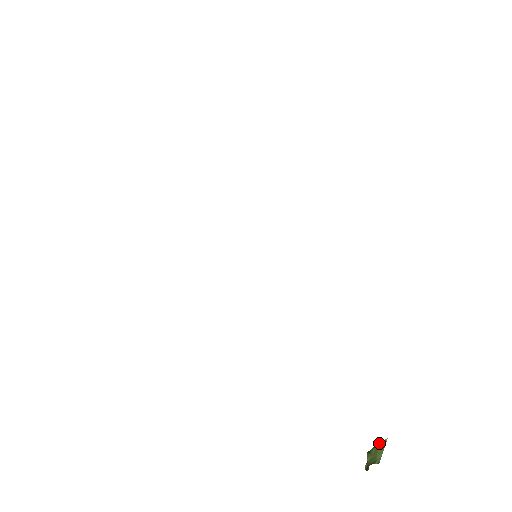
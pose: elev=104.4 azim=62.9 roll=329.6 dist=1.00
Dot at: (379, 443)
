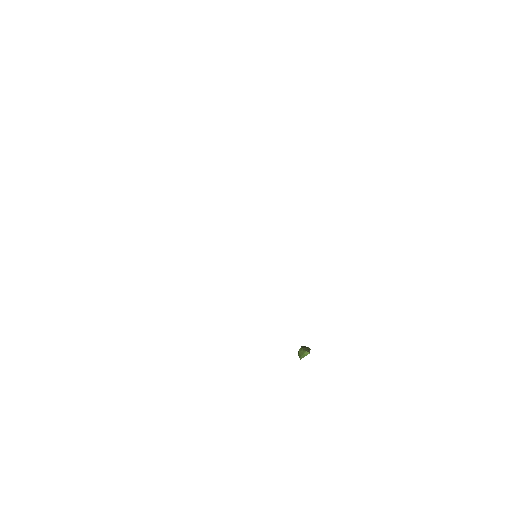
Dot at: (305, 352)
